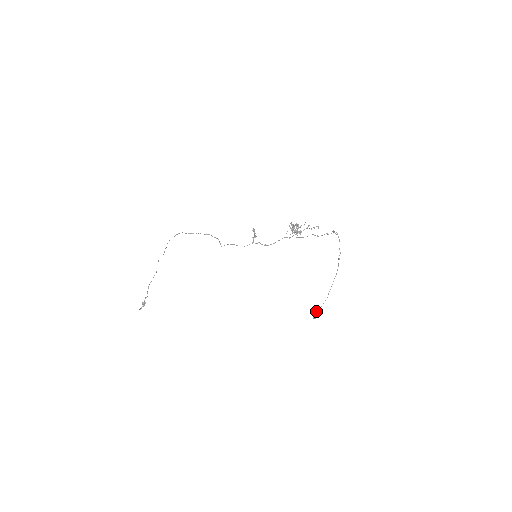
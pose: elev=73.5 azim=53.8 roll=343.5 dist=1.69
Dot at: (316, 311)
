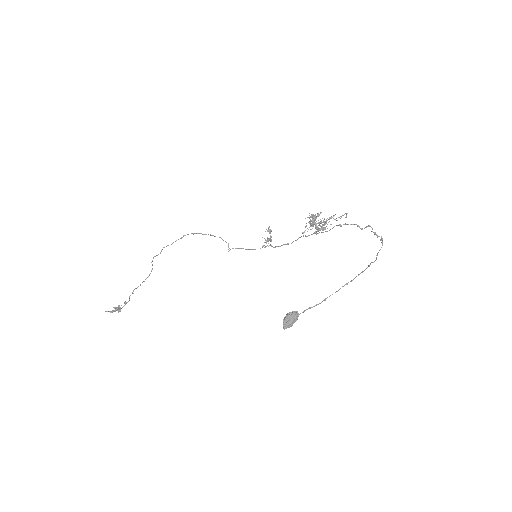
Dot at: (289, 314)
